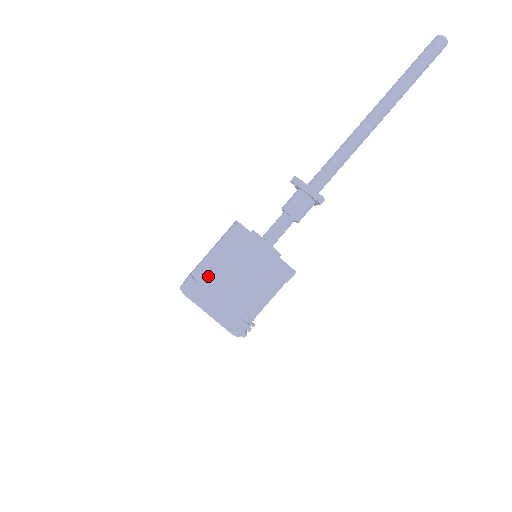
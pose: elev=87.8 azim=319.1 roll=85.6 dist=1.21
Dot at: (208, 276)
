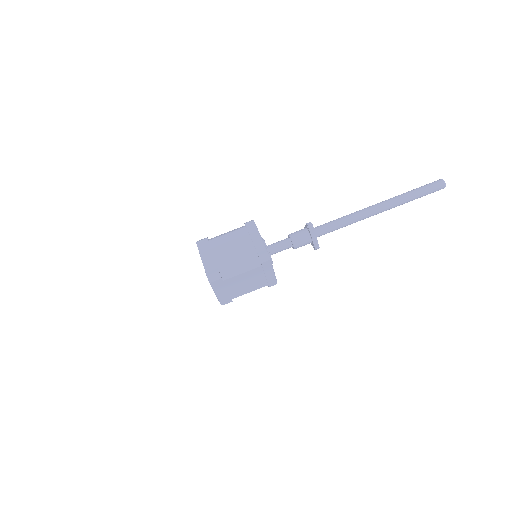
Dot at: (231, 278)
